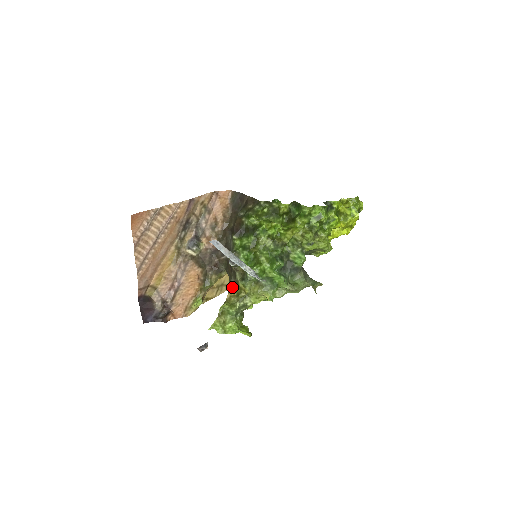
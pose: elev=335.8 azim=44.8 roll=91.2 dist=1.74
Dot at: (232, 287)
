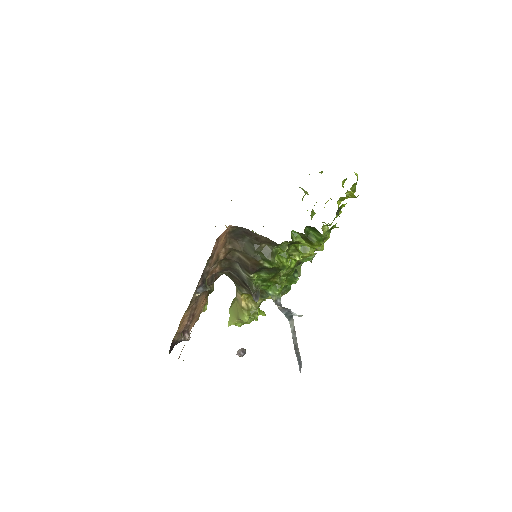
Dot at: (244, 294)
